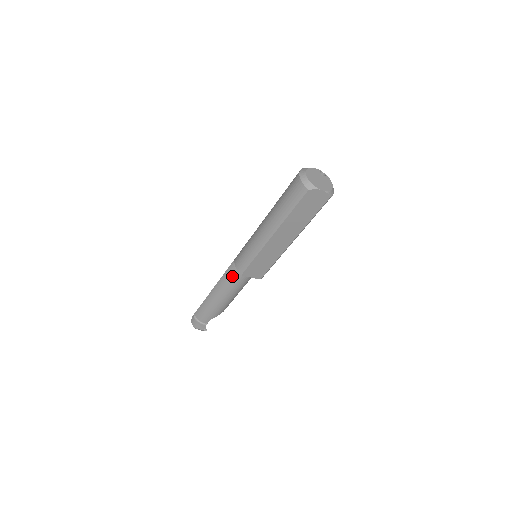
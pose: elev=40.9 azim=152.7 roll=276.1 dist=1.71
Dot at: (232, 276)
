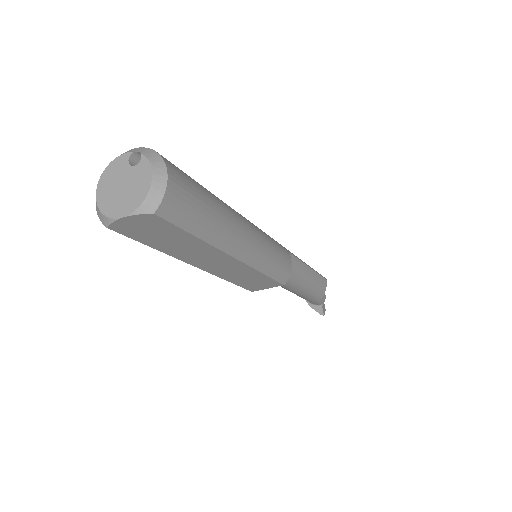
Dot at: occluded
